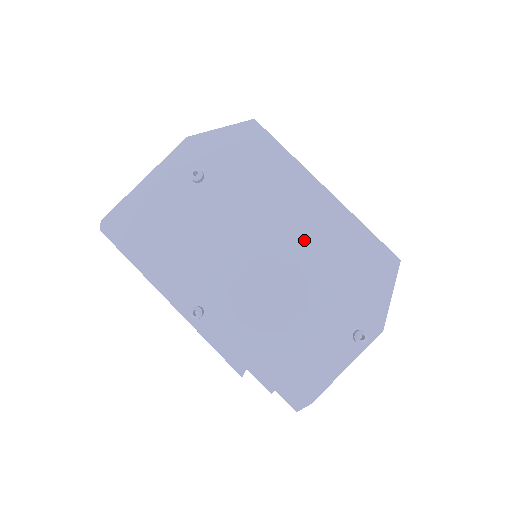
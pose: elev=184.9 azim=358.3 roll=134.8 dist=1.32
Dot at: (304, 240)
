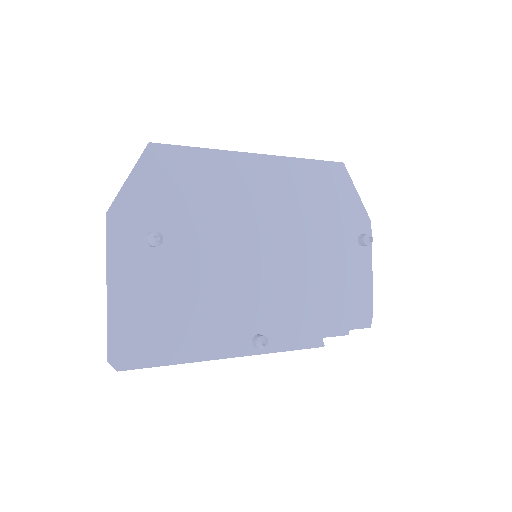
Dot at: (277, 210)
